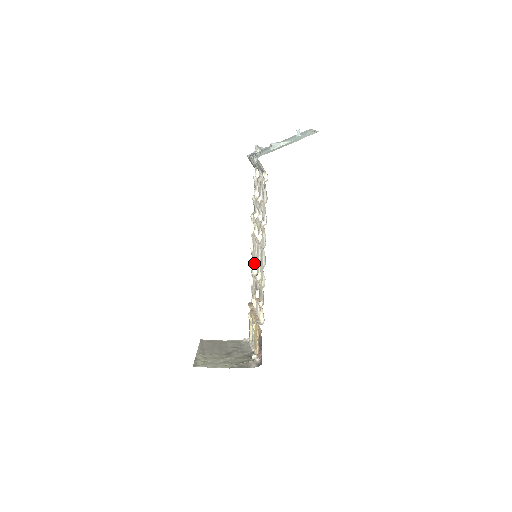
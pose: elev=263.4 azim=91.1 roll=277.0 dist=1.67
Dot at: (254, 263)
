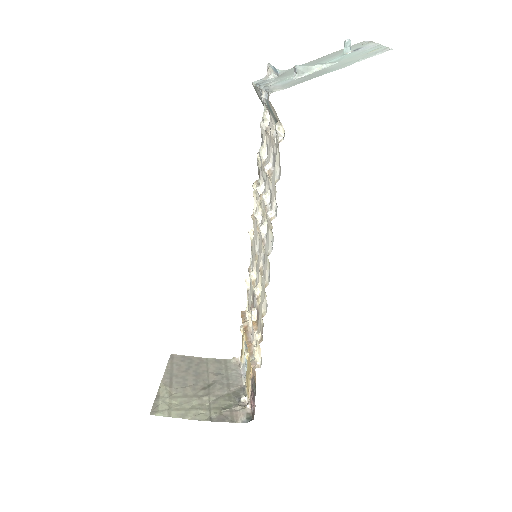
Dot at: (253, 261)
